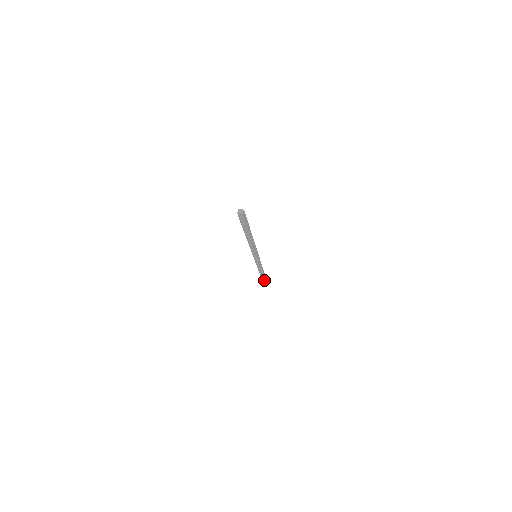
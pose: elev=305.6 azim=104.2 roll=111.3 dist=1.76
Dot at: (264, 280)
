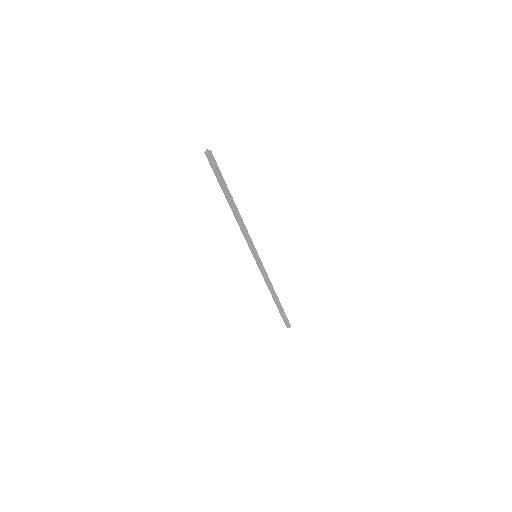
Dot at: (285, 320)
